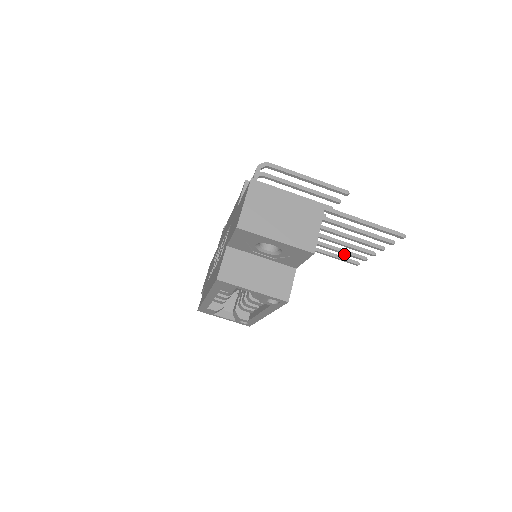
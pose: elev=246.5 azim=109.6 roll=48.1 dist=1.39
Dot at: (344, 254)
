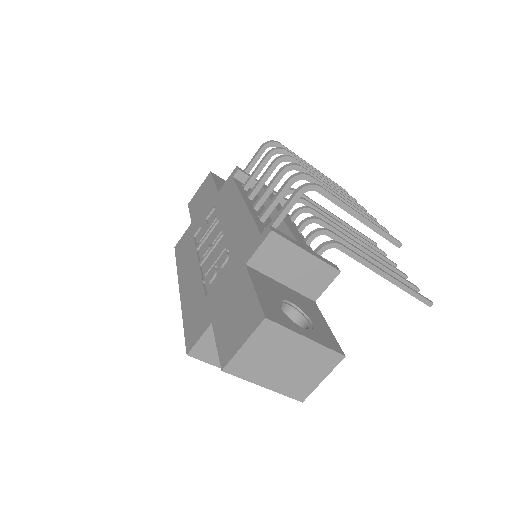
Dot at: occluded
